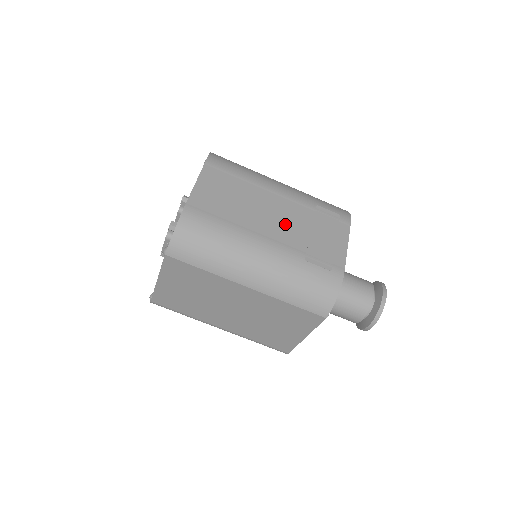
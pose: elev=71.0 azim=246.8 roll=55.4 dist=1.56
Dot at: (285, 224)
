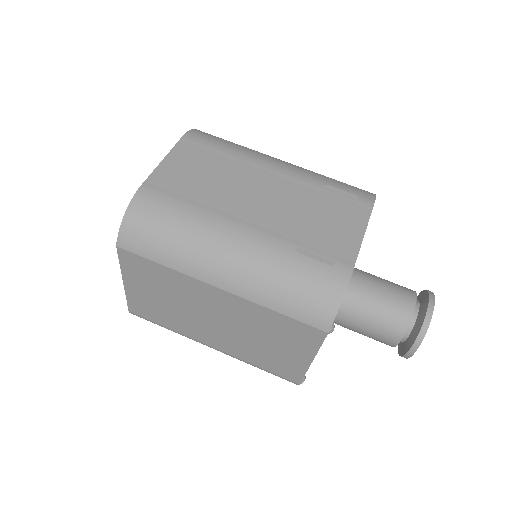
Dot at: (275, 206)
